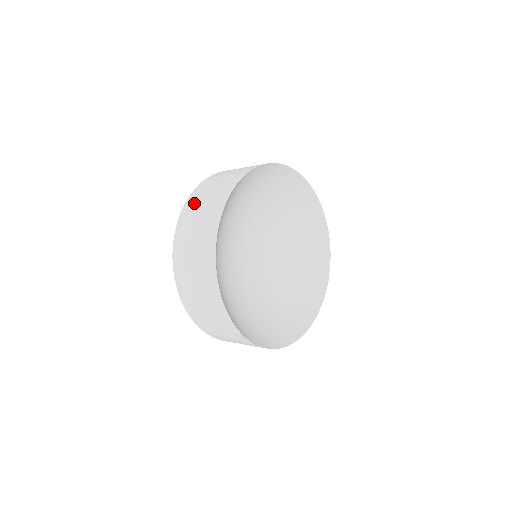
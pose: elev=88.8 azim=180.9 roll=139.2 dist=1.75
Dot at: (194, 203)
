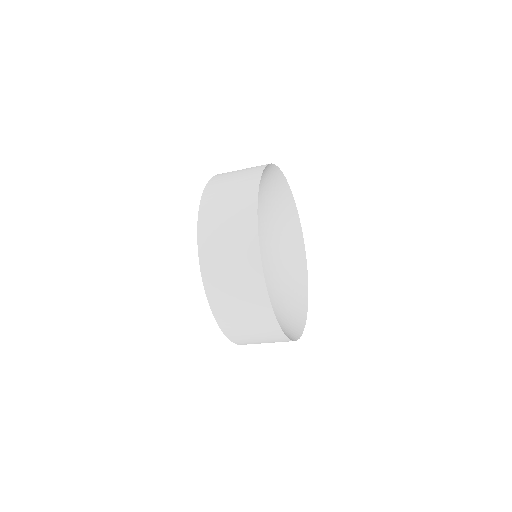
Dot at: occluded
